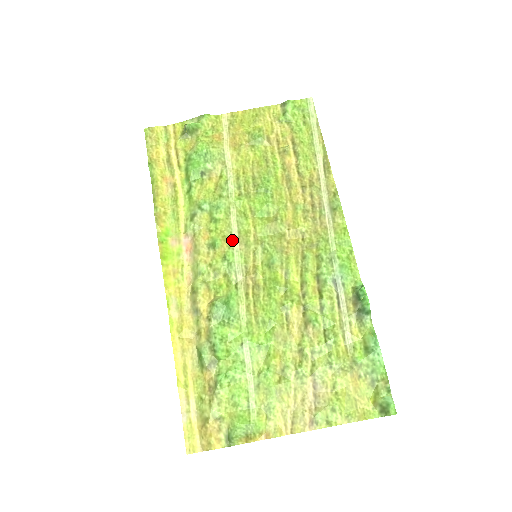
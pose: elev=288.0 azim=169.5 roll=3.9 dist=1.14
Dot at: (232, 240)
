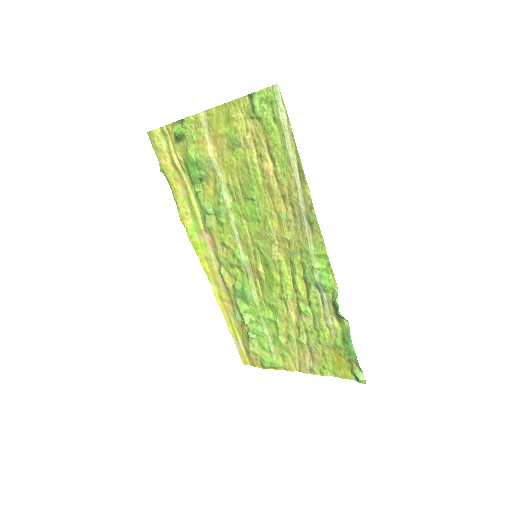
Dot at: (236, 241)
